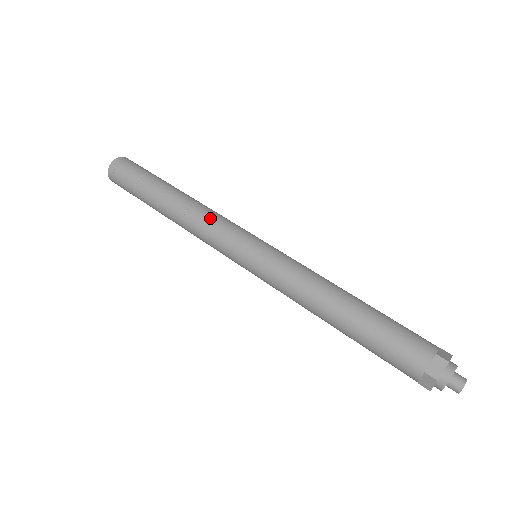
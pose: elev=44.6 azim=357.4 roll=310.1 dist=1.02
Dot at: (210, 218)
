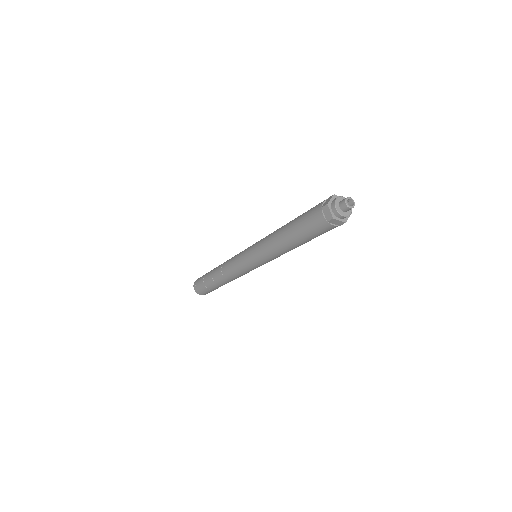
Dot at: occluded
